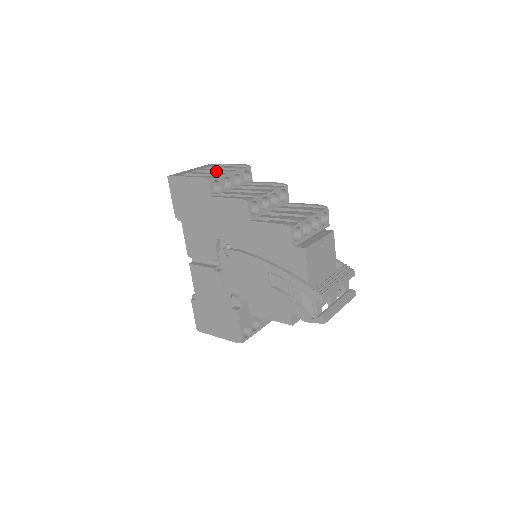
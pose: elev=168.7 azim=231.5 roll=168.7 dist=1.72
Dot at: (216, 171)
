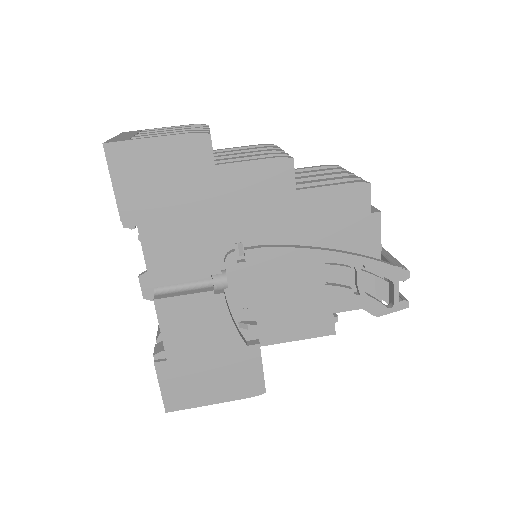
Dot at: (182, 130)
